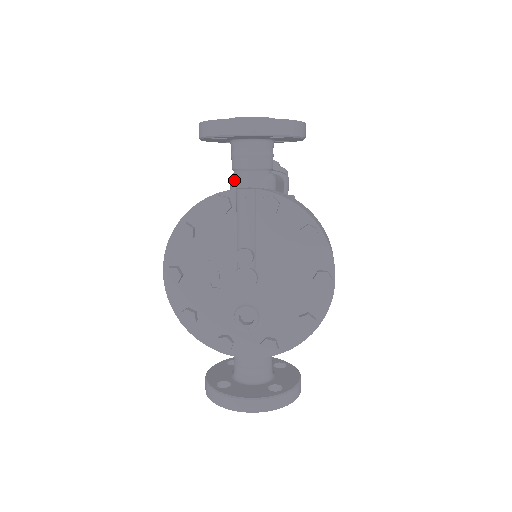
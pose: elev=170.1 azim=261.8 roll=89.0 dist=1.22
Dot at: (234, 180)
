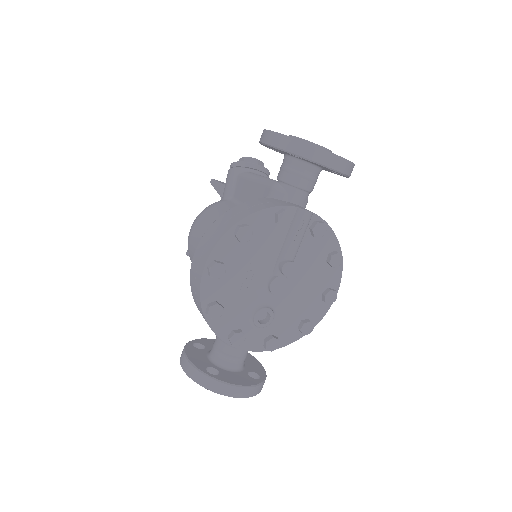
Dot at: (283, 192)
